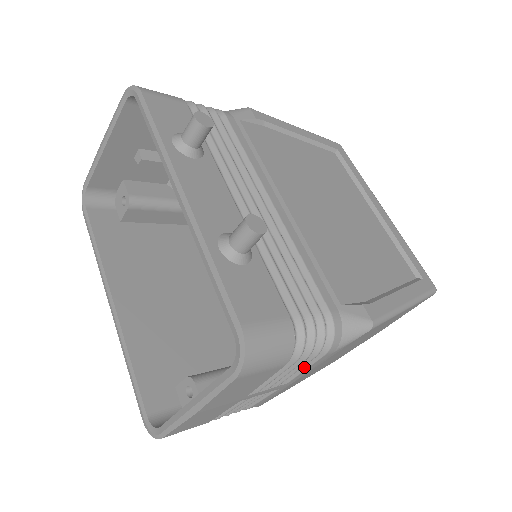
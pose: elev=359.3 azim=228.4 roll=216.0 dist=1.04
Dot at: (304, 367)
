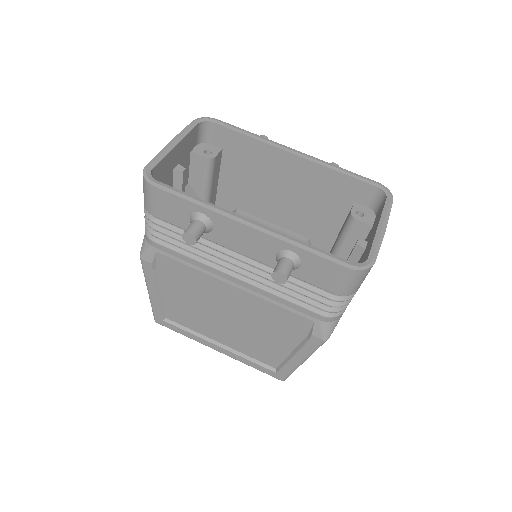
Dot at: occluded
